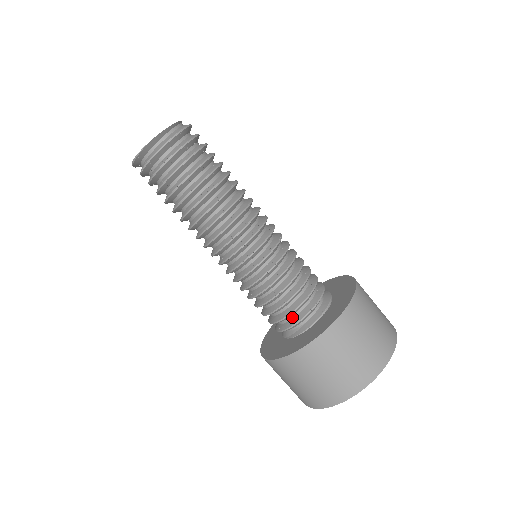
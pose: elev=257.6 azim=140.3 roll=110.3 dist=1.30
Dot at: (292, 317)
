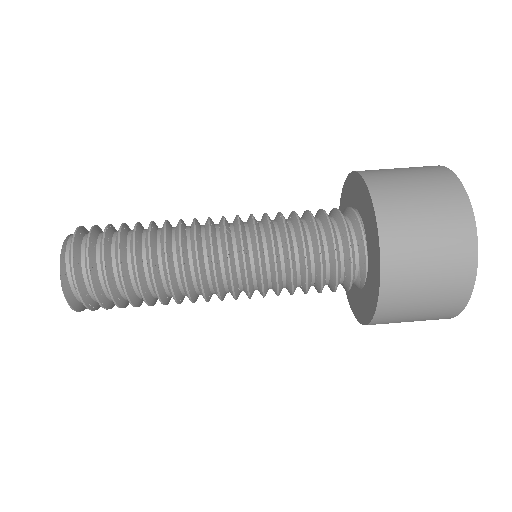
Dot at: (342, 274)
